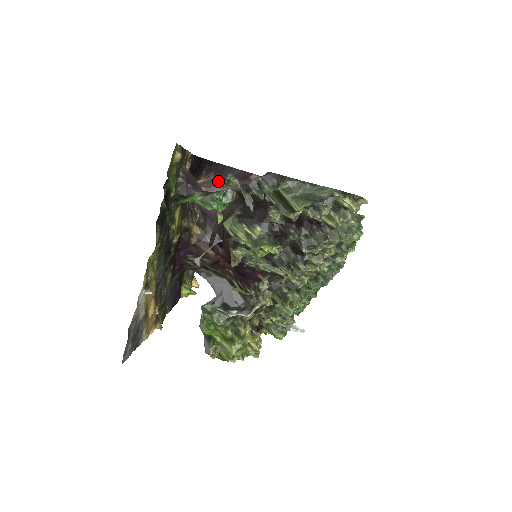
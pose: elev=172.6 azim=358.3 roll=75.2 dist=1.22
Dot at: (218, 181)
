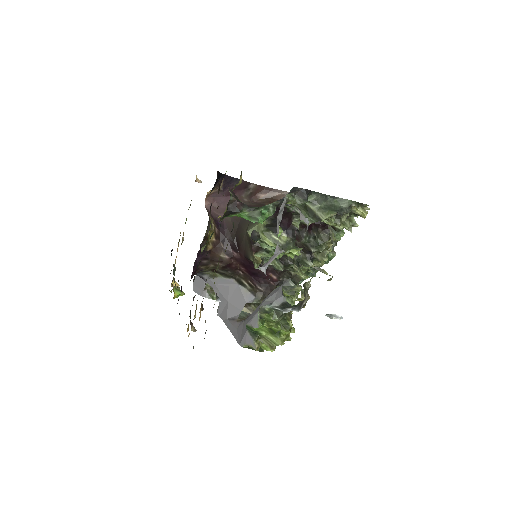
Dot at: (224, 191)
